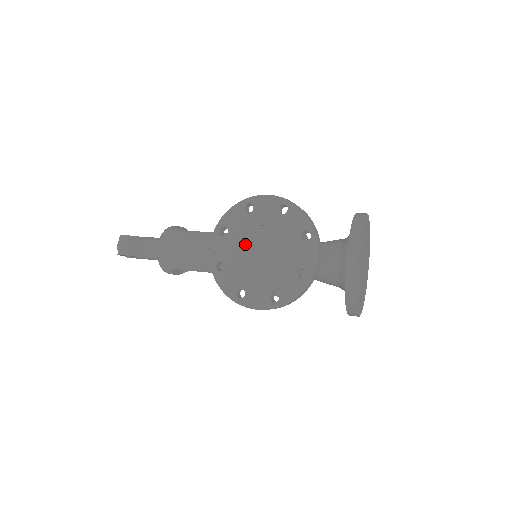
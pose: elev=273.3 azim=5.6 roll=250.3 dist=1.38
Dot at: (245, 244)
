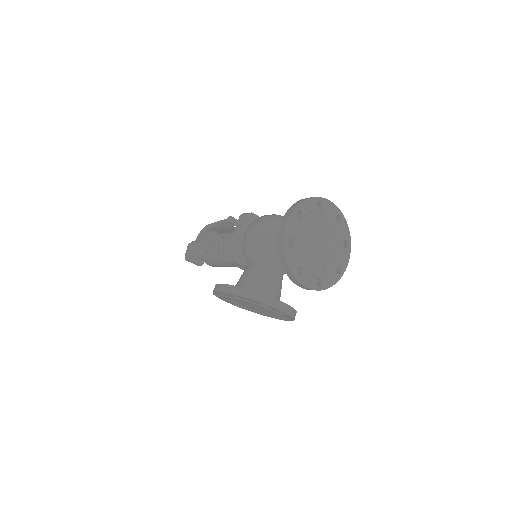
Dot at: (242, 305)
